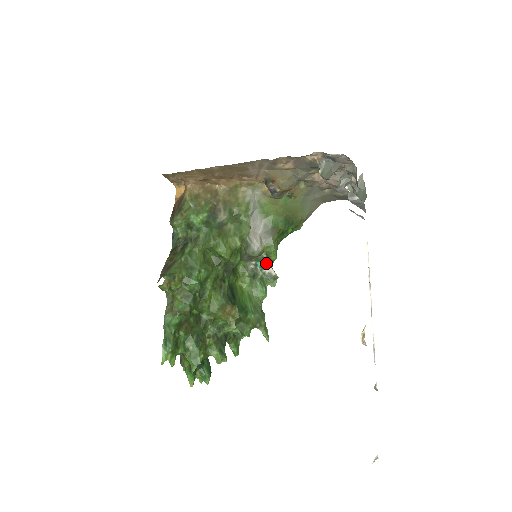
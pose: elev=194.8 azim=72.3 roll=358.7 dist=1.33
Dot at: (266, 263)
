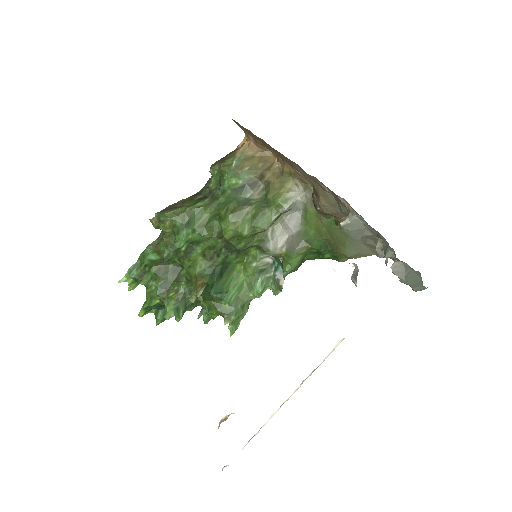
Dot at: occluded
